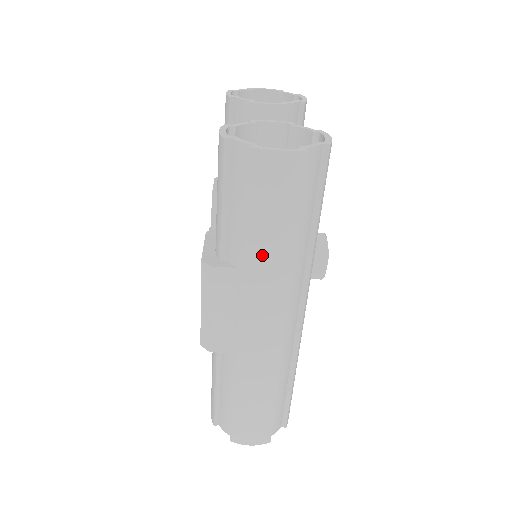
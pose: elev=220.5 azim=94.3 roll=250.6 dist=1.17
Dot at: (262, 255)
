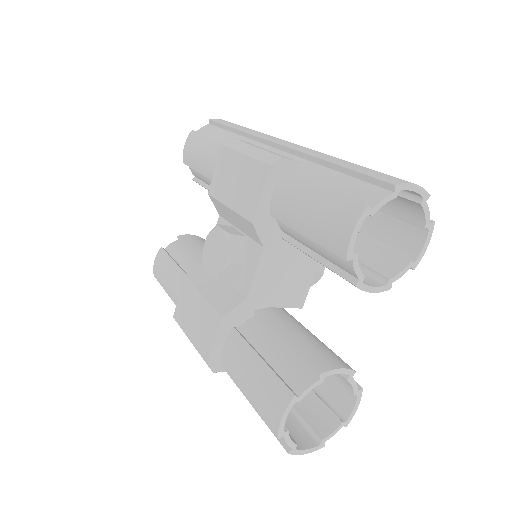
Dot at: occluded
